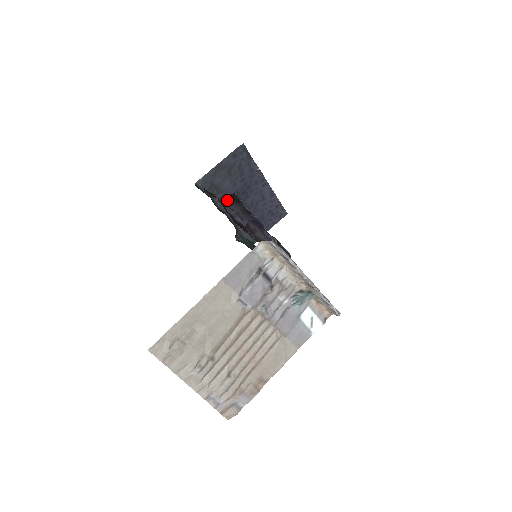
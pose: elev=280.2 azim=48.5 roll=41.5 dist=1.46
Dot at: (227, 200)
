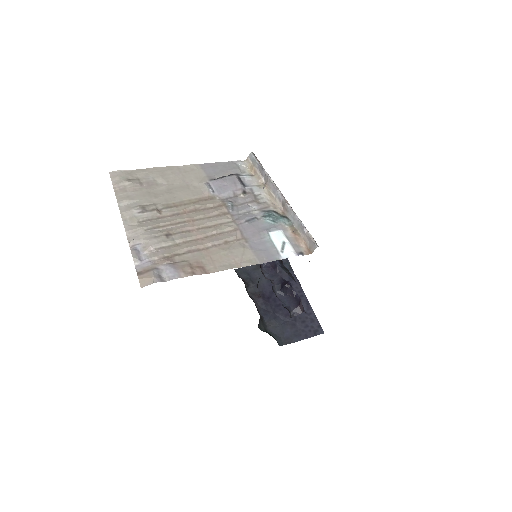
Dot at: occluded
